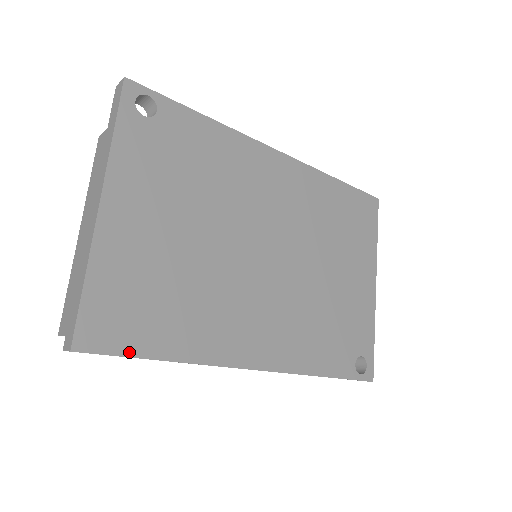
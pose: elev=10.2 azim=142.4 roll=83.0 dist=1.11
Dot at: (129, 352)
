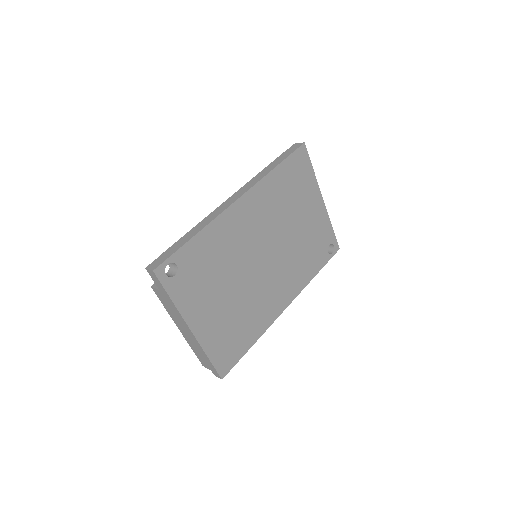
Dot at: (239, 358)
